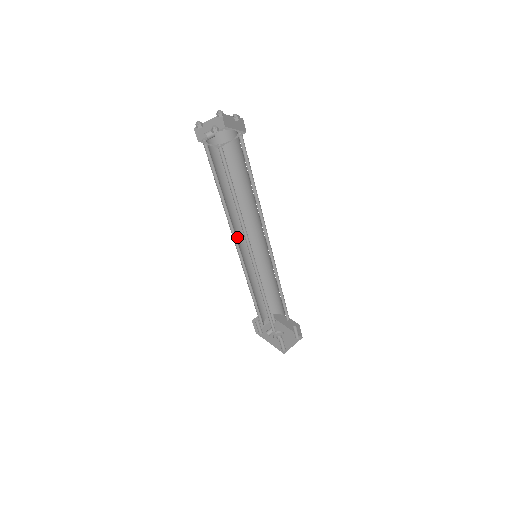
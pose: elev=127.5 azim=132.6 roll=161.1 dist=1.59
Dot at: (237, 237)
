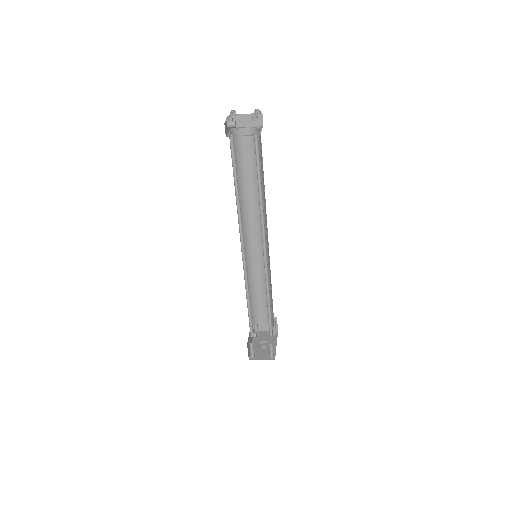
Dot at: (247, 230)
